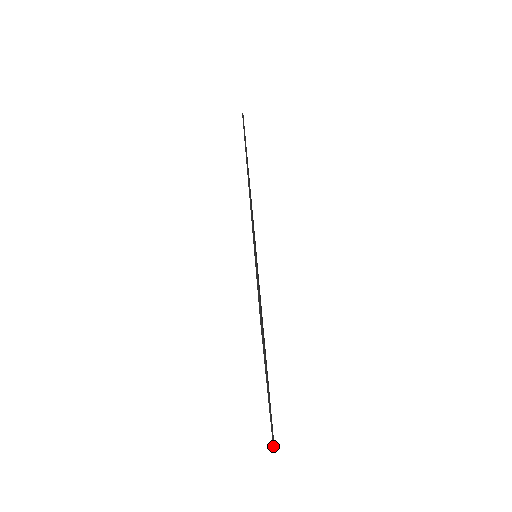
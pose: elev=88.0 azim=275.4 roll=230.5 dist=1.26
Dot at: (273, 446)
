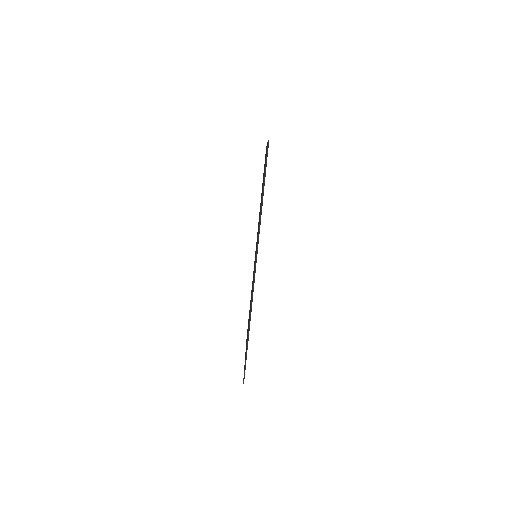
Dot at: occluded
